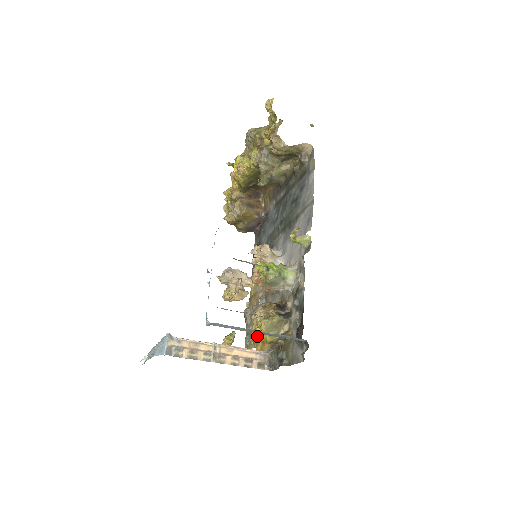
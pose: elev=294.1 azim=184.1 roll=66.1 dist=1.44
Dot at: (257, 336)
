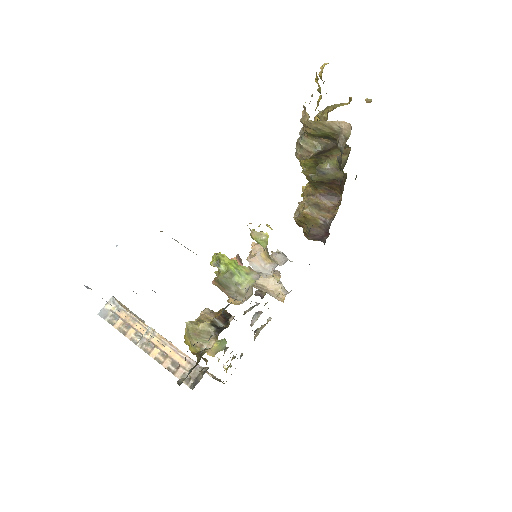
Dot at: (185, 339)
